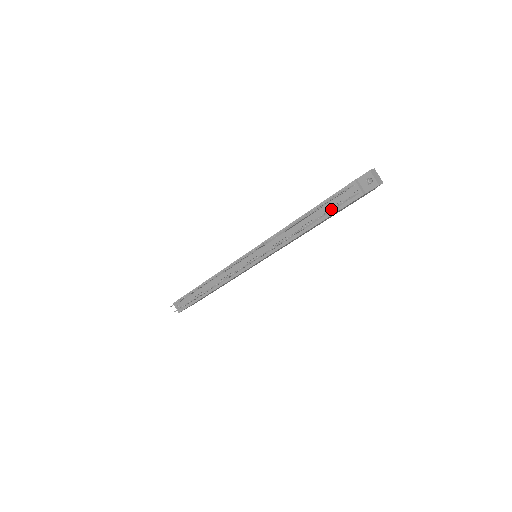
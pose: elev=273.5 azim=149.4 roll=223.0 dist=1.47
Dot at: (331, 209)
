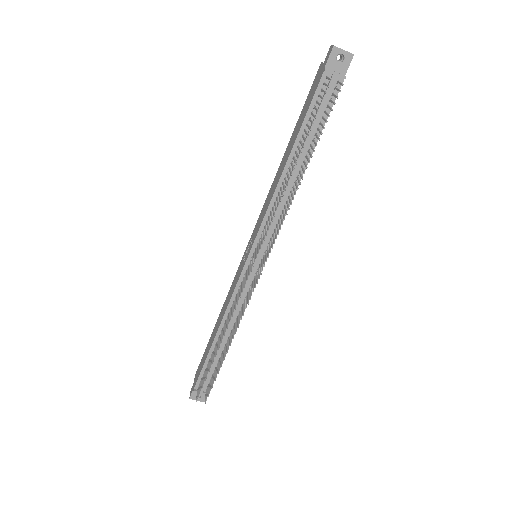
Dot at: (329, 116)
